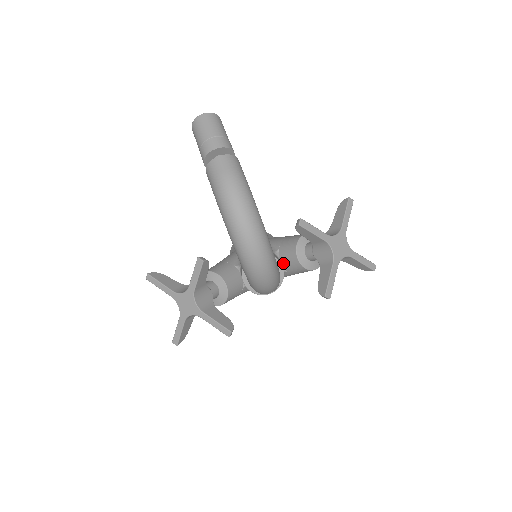
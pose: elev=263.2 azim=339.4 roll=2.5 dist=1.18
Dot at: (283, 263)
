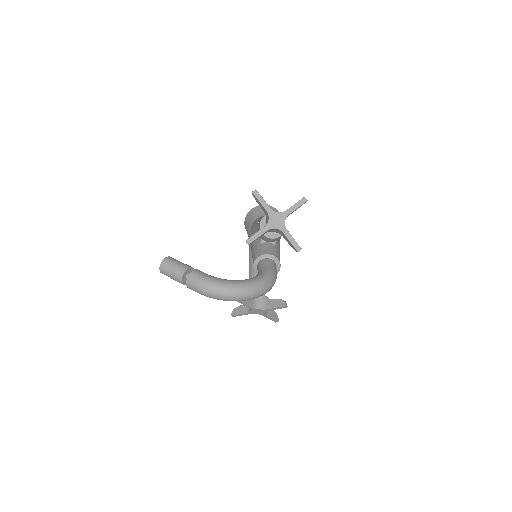
Dot at: (270, 242)
